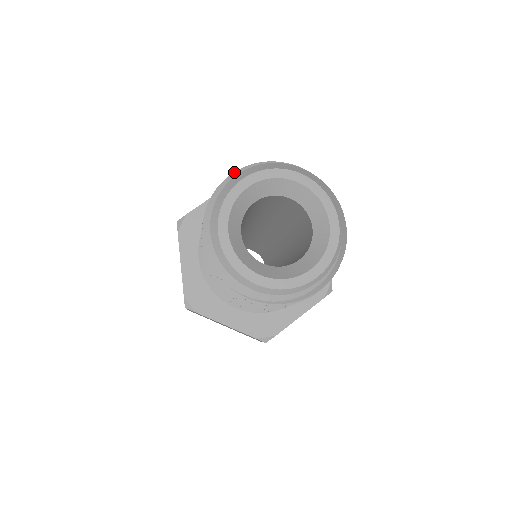
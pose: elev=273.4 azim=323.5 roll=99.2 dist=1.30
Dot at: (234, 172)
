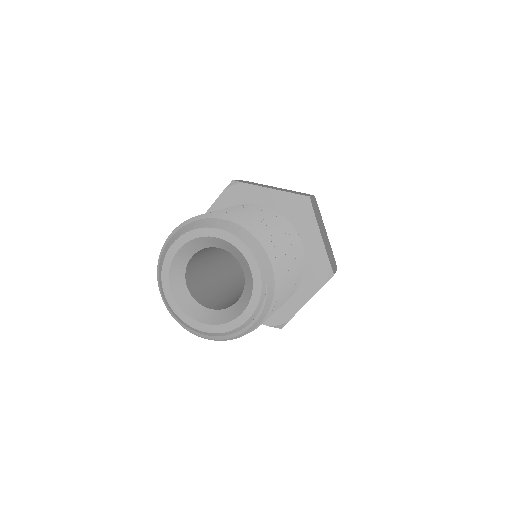
Dot at: (171, 233)
